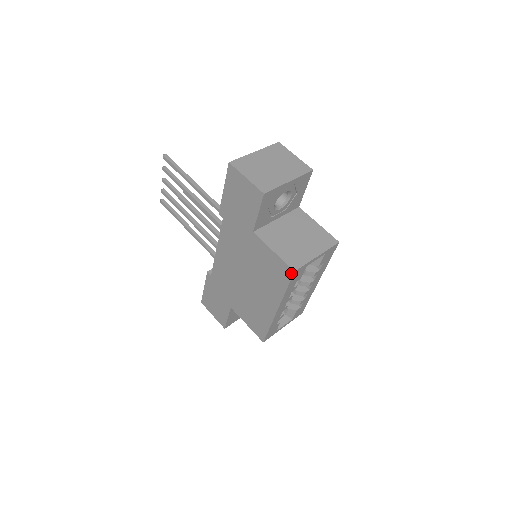
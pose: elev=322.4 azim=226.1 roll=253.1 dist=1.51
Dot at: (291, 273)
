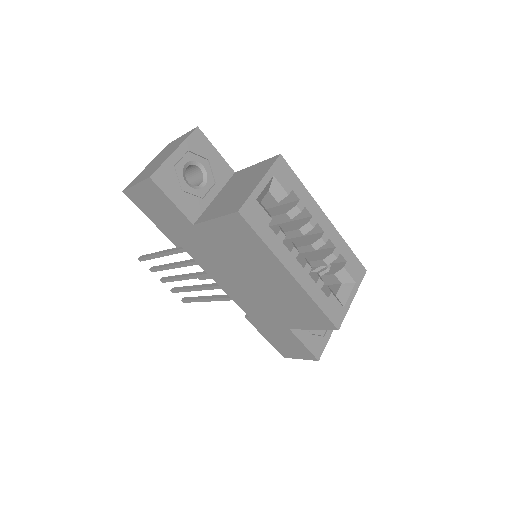
Dot at: (240, 218)
